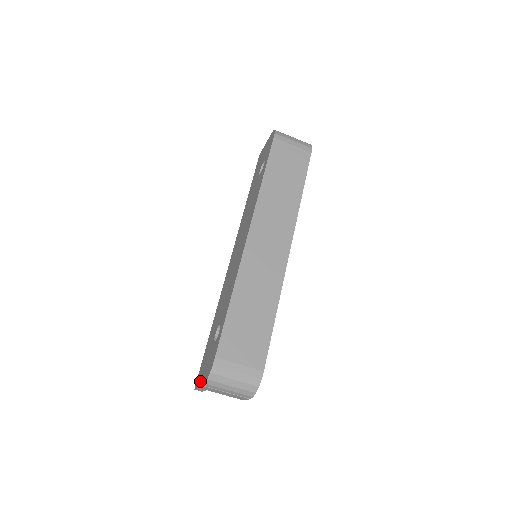
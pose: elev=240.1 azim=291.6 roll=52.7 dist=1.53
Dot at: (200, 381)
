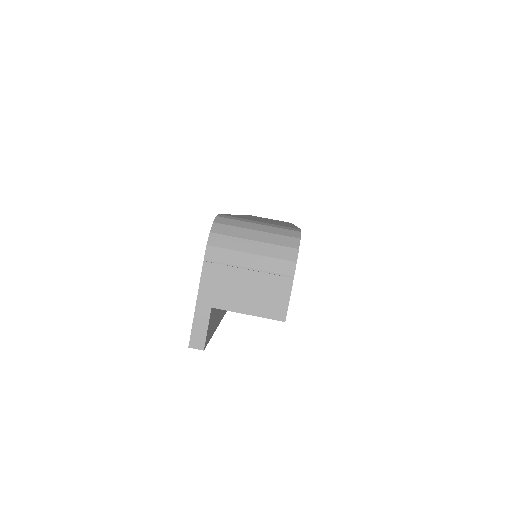
Dot at: occluded
